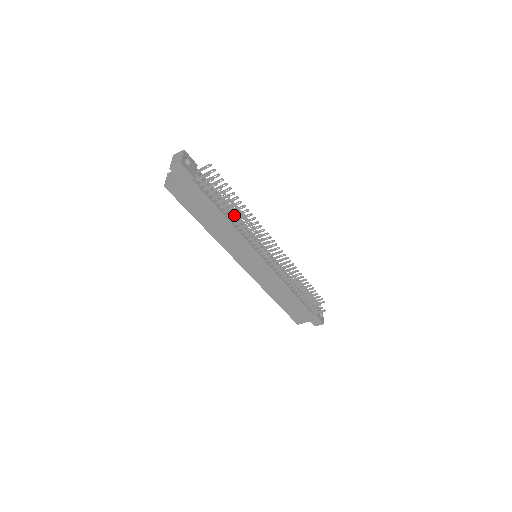
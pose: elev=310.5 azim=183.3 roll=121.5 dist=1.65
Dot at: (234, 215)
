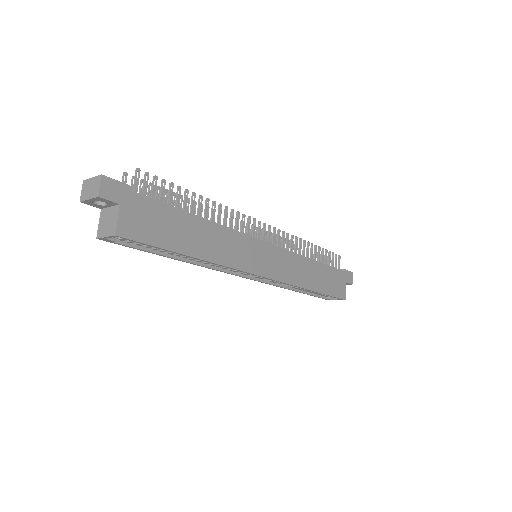
Dot at: occluded
